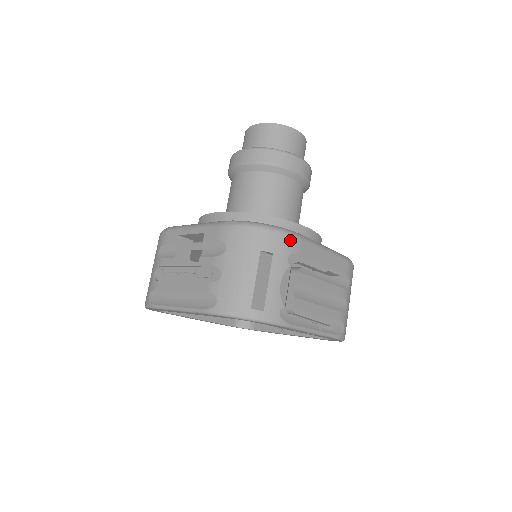
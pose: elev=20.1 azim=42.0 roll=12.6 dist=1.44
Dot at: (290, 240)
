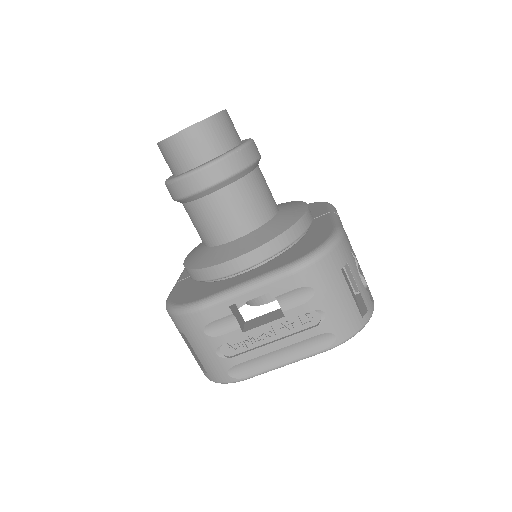
Dot at: (345, 239)
